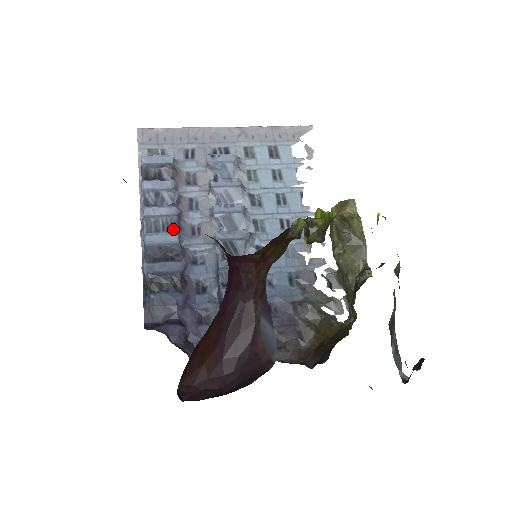
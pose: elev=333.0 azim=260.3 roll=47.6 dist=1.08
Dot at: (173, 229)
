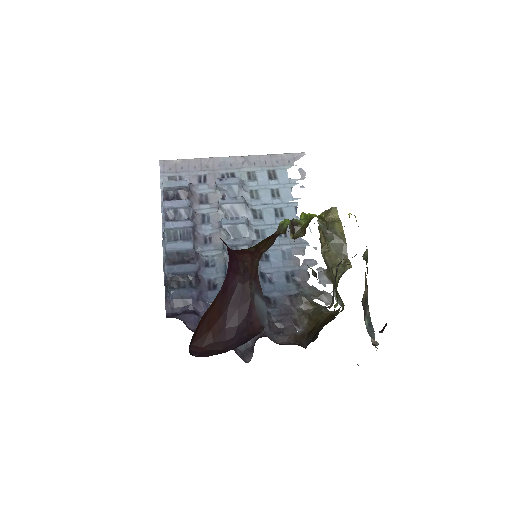
Dot at: (189, 238)
